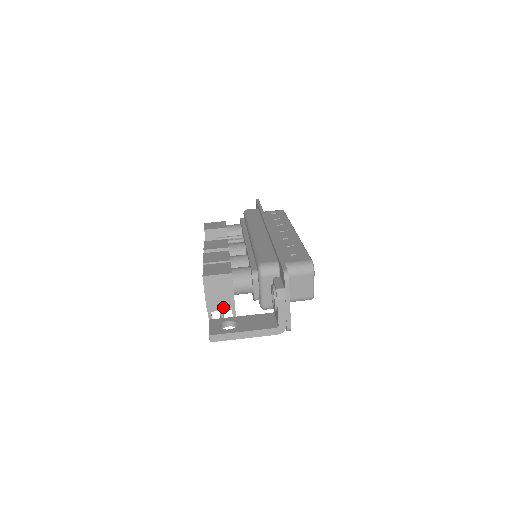
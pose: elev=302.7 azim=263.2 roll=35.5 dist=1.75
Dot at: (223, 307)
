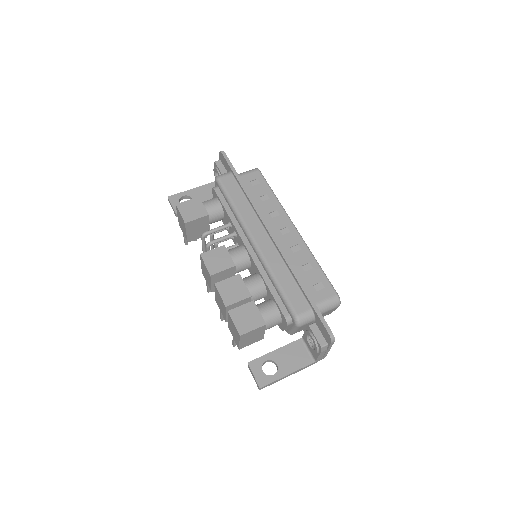
Dot at: (253, 342)
